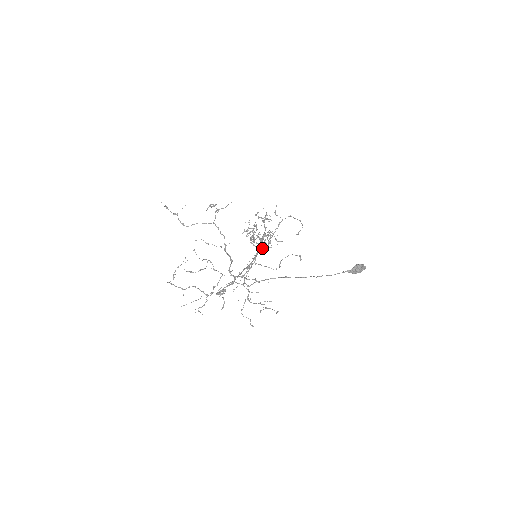
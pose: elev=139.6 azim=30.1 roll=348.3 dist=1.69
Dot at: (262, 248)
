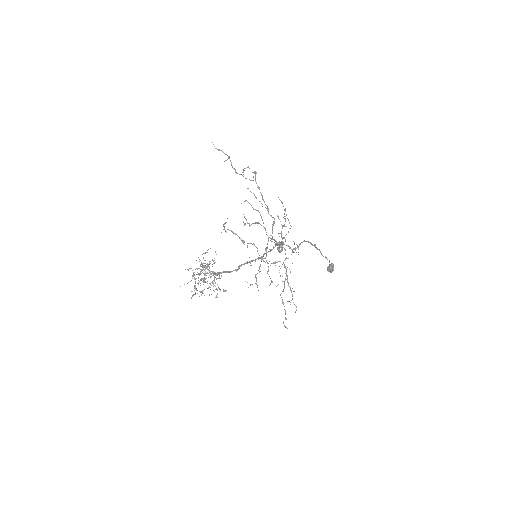
Dot at: (239, 268)
